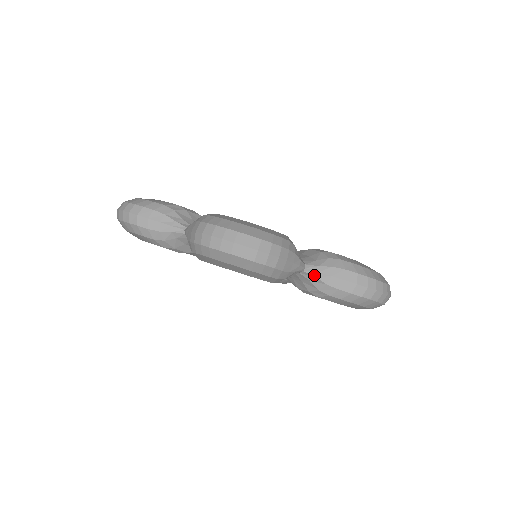
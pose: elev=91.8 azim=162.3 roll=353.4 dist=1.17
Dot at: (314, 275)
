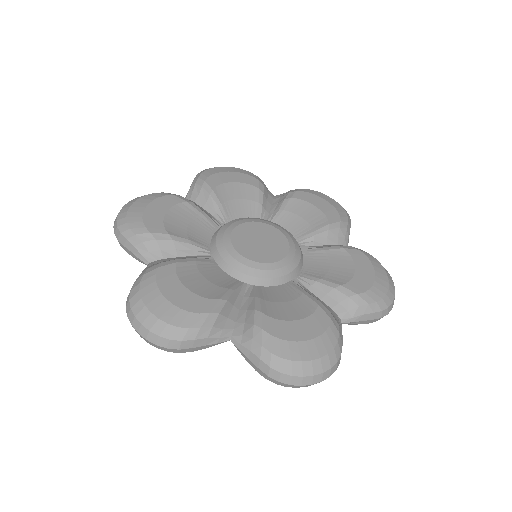
Dot at: occluded
